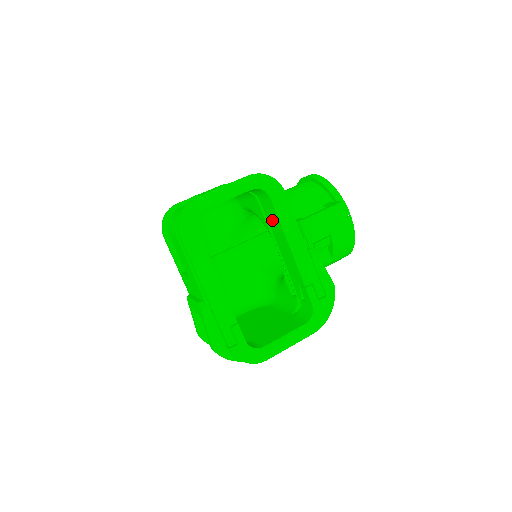
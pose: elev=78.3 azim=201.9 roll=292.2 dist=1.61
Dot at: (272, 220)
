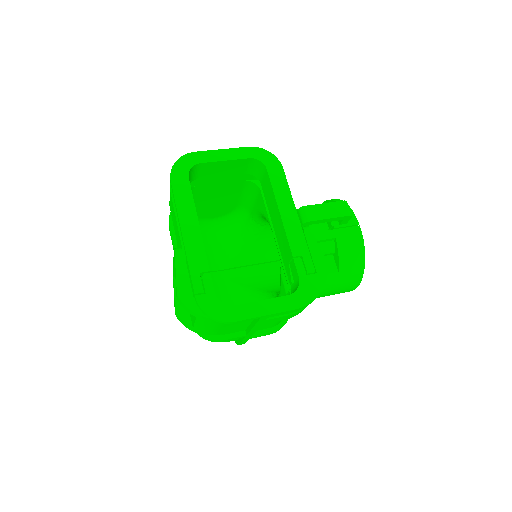
Dot at: (269, 197)
